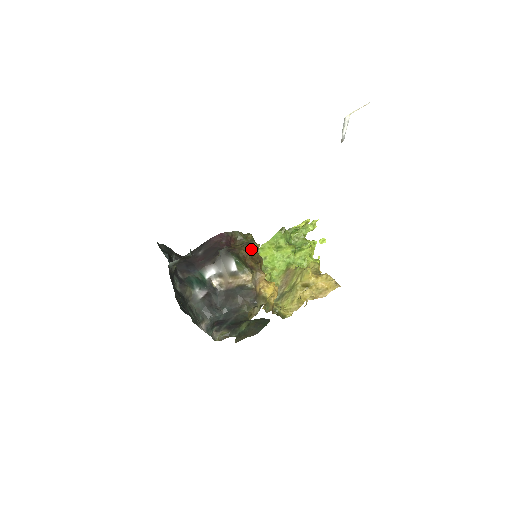
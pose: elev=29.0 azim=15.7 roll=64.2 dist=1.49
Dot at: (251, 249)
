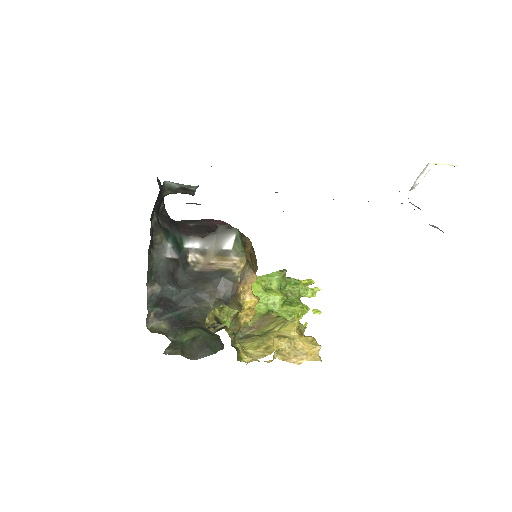
Dot at: (253, 249)
